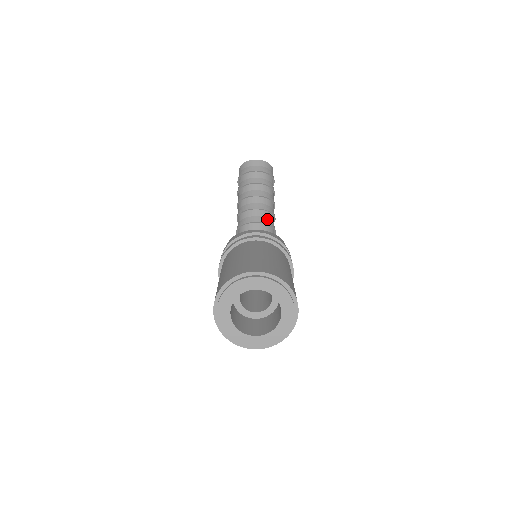
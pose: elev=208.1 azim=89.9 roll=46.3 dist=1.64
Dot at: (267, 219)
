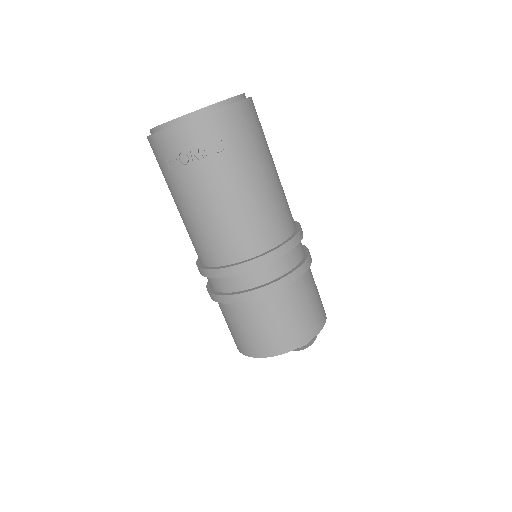
Dot at: occluded
